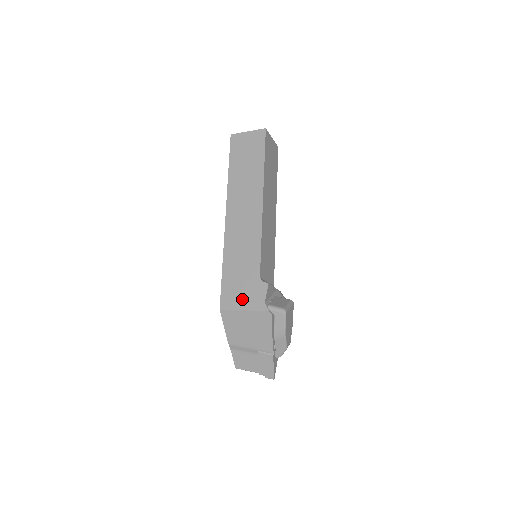
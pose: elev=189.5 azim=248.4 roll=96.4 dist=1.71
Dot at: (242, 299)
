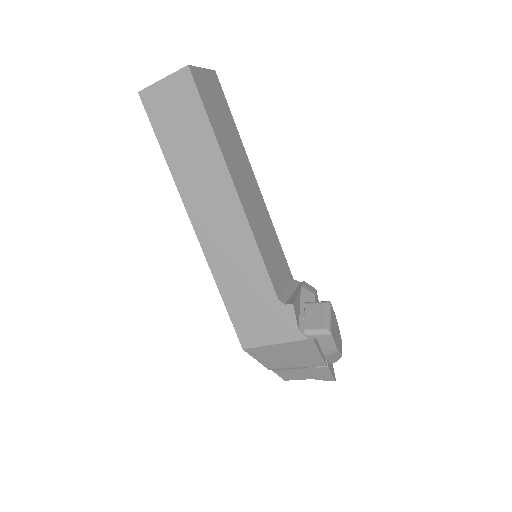
Dot at: (266, 332)
